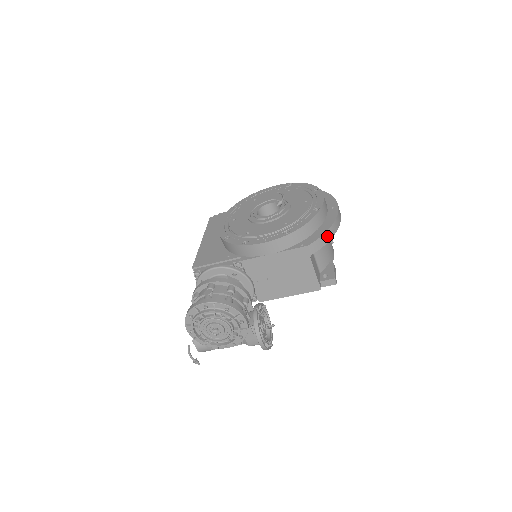
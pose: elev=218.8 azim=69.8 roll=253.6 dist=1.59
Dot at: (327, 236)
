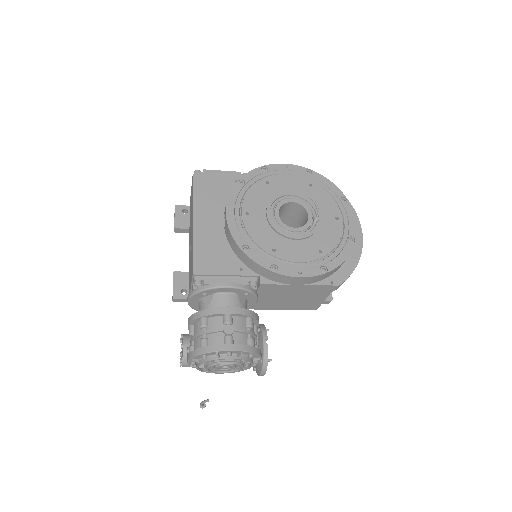
Dot at: occluded
